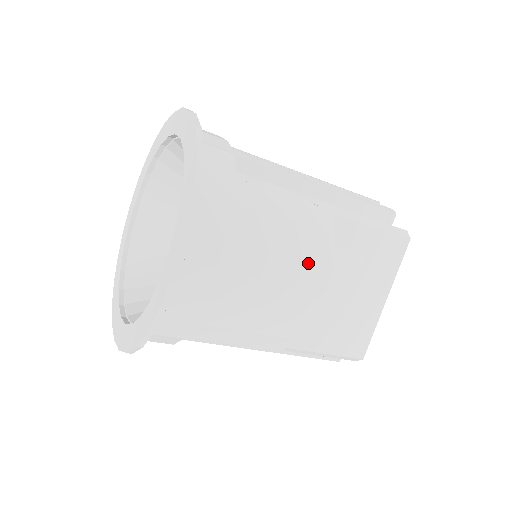
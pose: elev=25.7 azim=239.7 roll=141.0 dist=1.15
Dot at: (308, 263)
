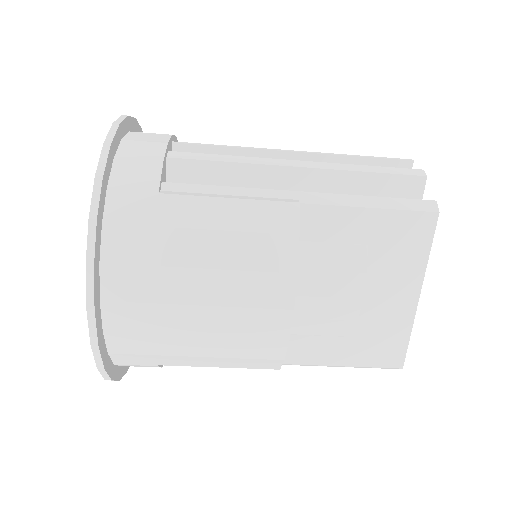
Dot at: (263, 277)
